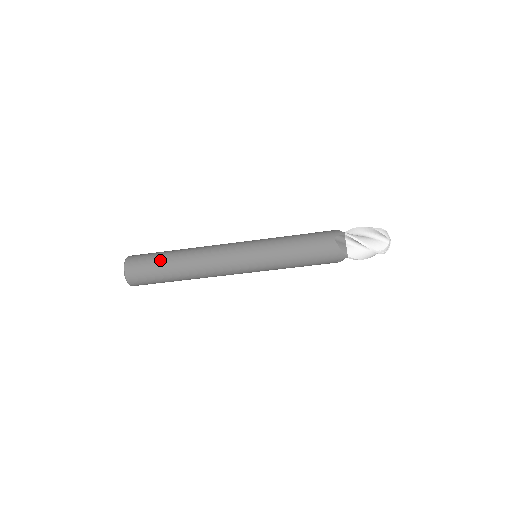
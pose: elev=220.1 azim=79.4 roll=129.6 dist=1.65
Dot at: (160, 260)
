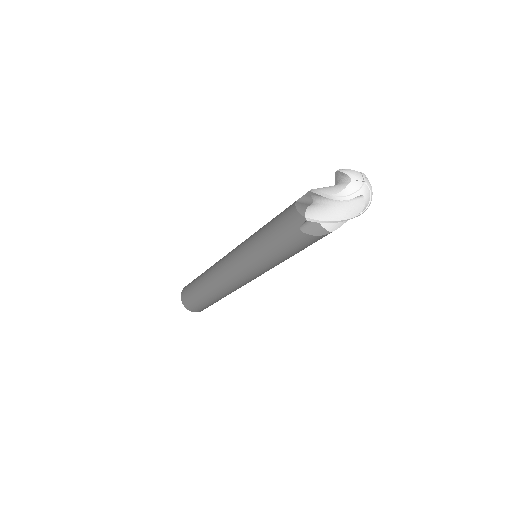
Dot at: (198, 276)
